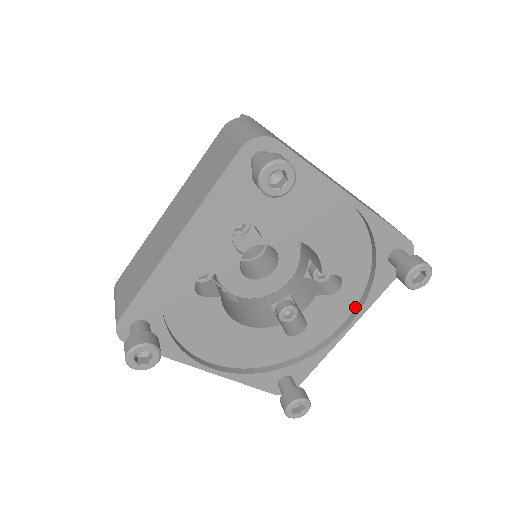
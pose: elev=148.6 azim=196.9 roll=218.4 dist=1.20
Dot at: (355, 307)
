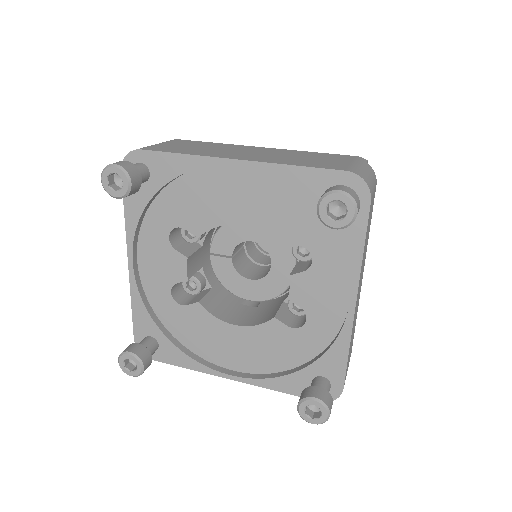
Dot at: occluded
